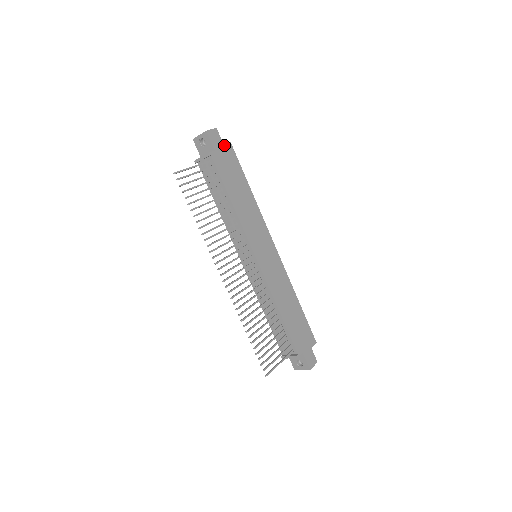
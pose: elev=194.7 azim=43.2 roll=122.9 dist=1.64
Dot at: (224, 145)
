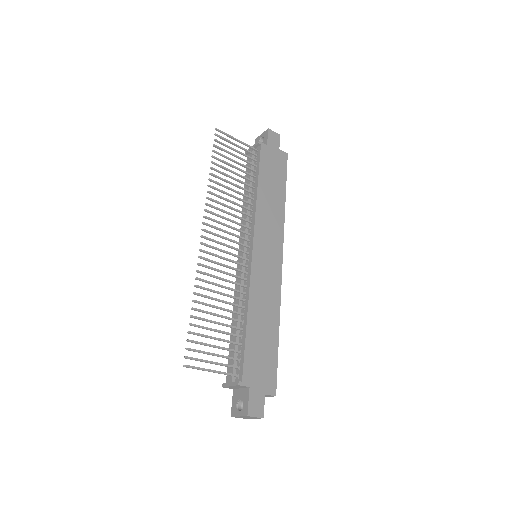
Dot at: (279, 150)
